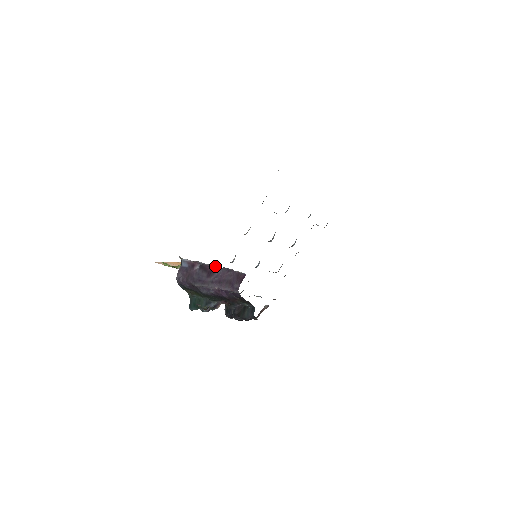
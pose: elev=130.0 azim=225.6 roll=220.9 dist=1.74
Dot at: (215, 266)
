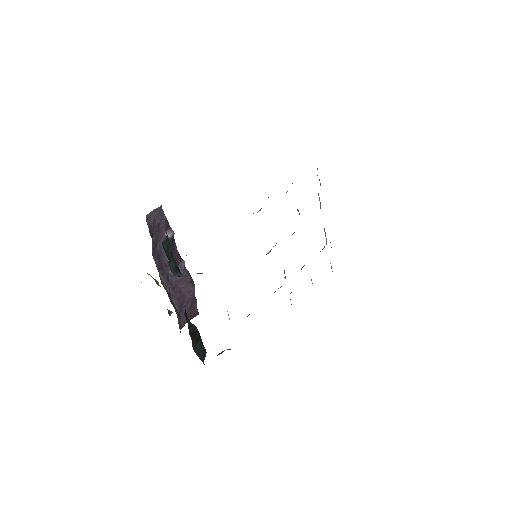
Dot at: (182, 259)
